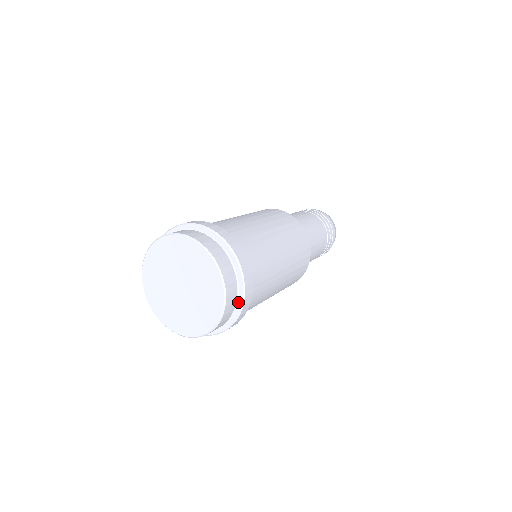
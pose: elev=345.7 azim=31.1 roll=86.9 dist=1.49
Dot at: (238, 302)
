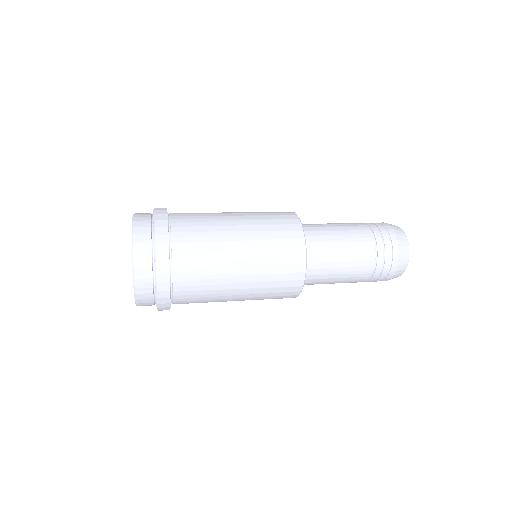
Dot at: (154, 252)
